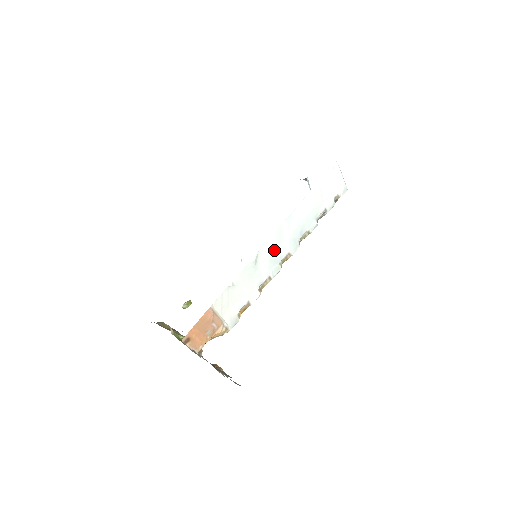
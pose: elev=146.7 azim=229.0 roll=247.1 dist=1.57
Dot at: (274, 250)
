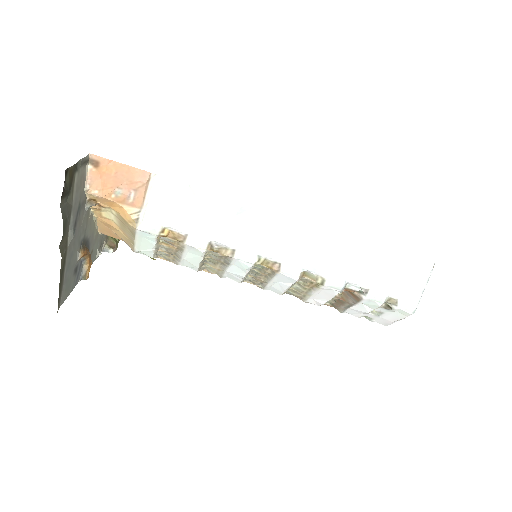
Dot at: (271, 234)
